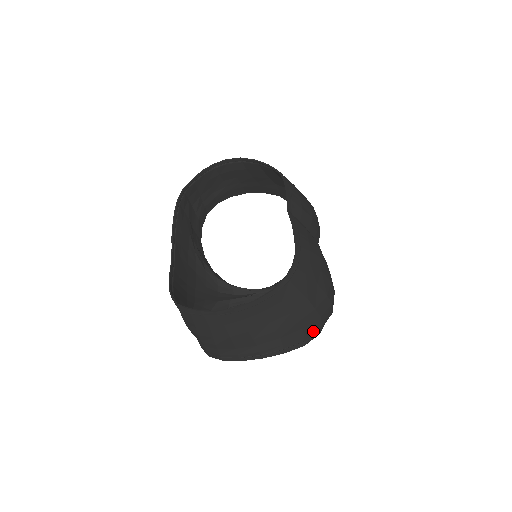
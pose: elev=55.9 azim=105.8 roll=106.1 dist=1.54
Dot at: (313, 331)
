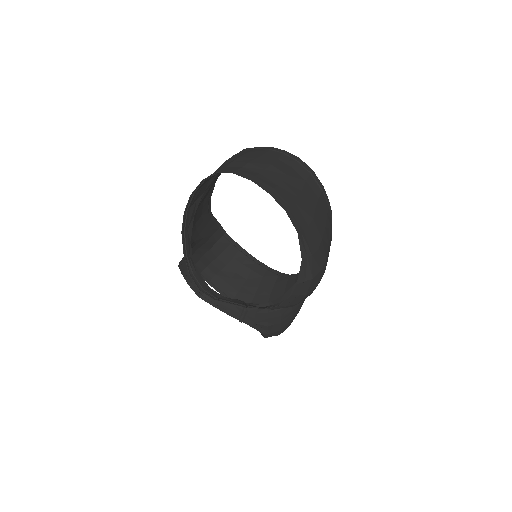
Dot at: (307, 243)
